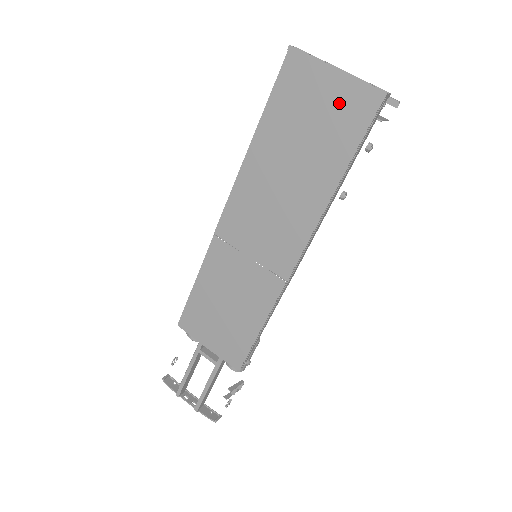
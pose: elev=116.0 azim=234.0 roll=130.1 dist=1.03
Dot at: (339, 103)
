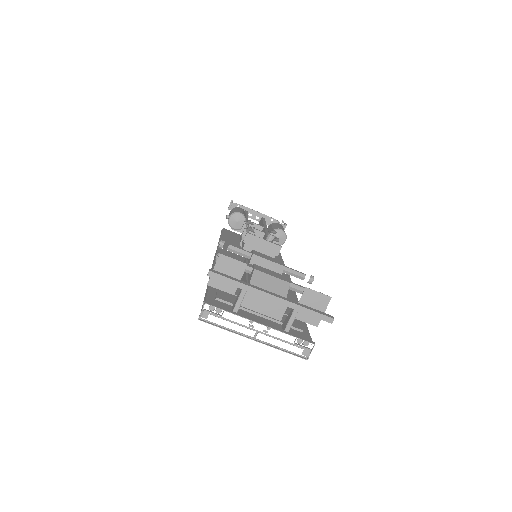
Dot at: occluded
